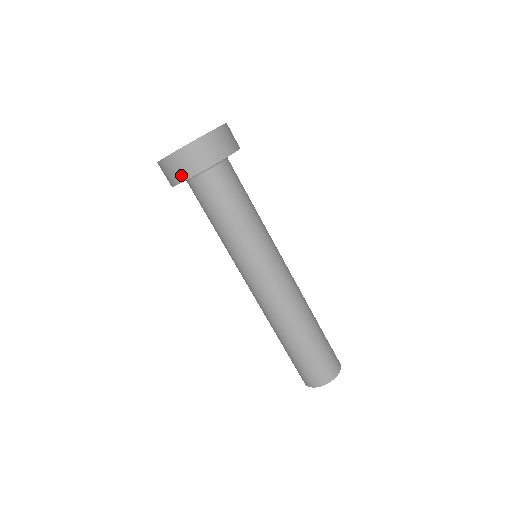
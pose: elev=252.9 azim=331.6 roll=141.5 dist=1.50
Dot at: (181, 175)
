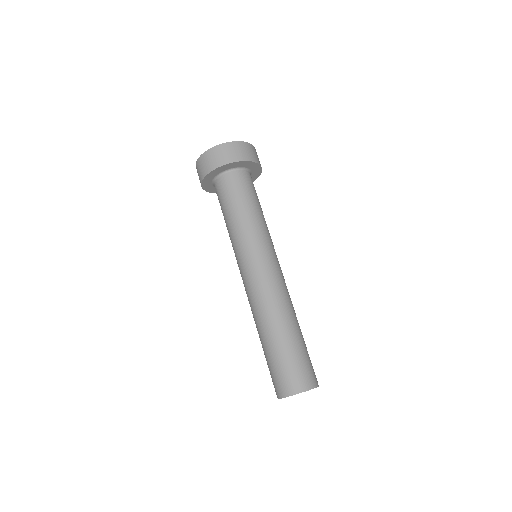
Dot at: (206, 170)
